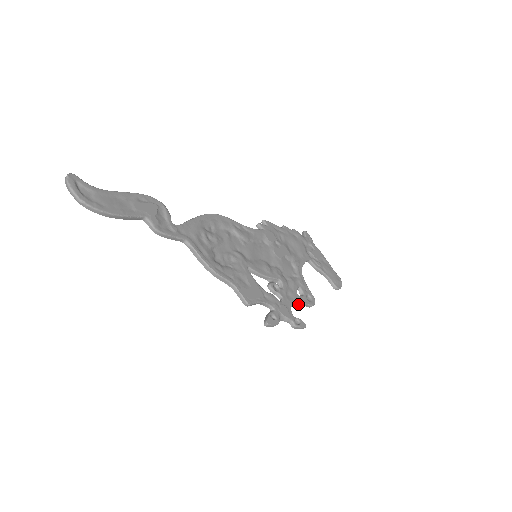
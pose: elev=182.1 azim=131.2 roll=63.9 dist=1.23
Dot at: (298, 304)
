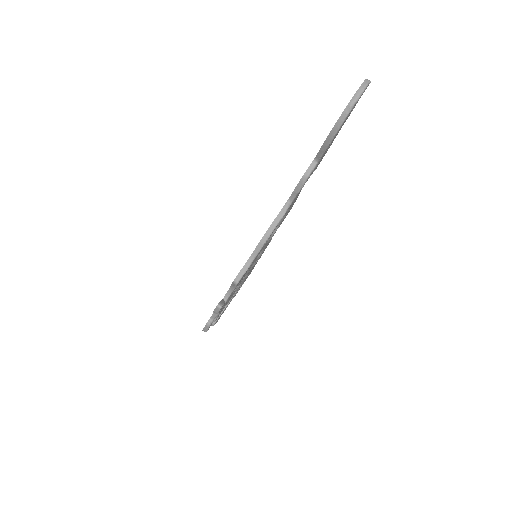
Dot at: occluded
